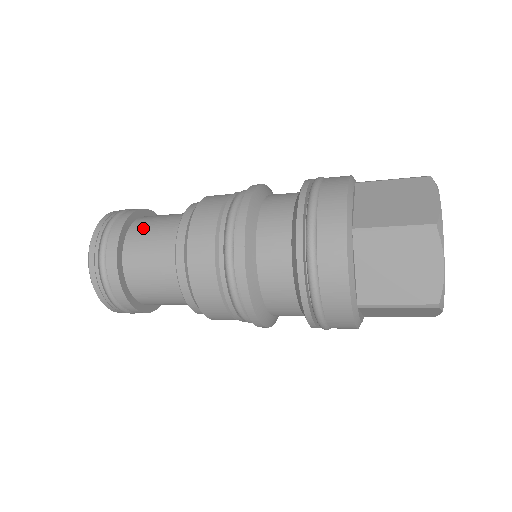
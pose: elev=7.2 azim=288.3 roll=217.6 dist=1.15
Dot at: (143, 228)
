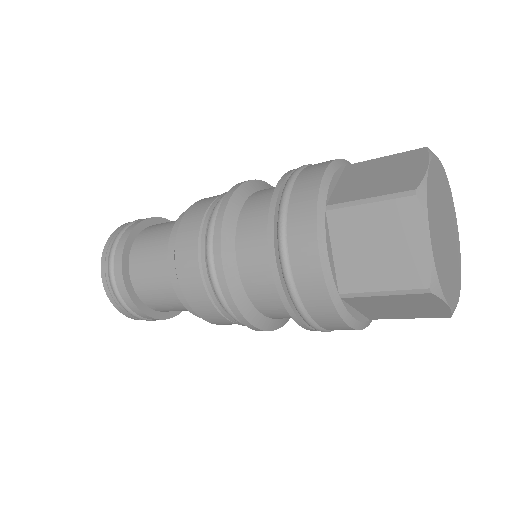
Dot at: (150, 232)
